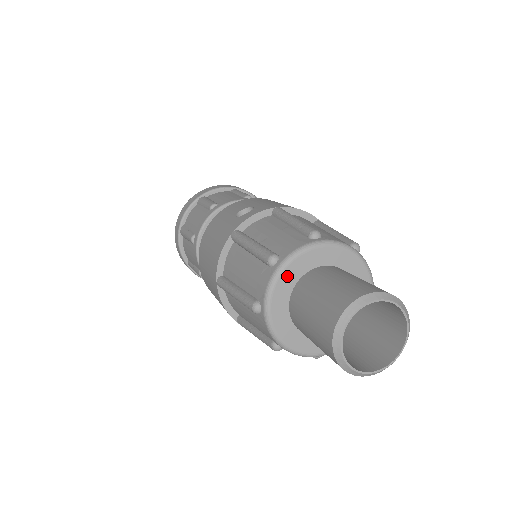
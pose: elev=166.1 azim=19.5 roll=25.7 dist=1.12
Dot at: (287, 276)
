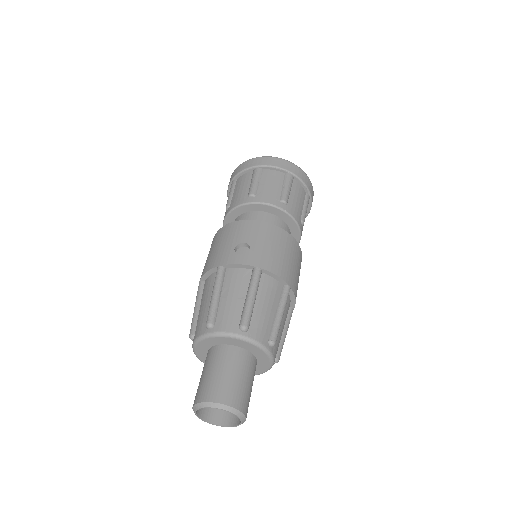
Dot at: (211, 340)
